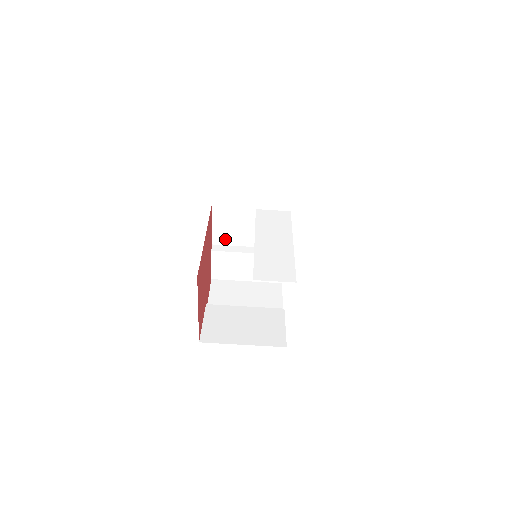
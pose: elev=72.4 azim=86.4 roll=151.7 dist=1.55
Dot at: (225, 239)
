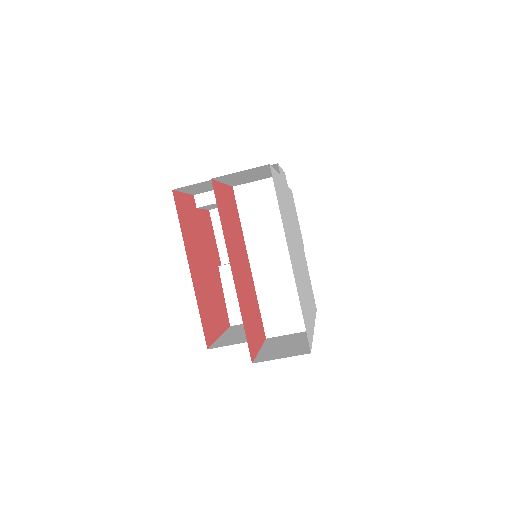
Dot at: (206, 190)
